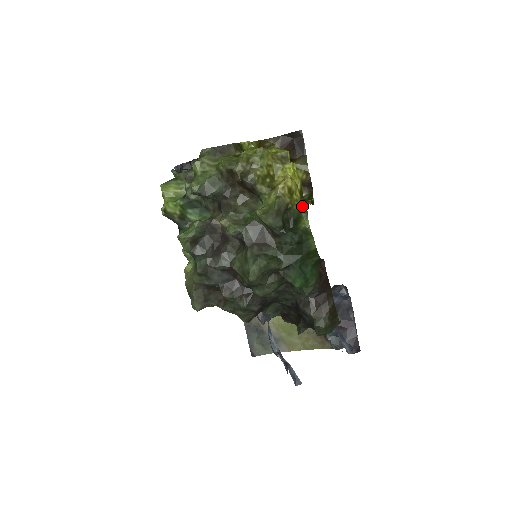
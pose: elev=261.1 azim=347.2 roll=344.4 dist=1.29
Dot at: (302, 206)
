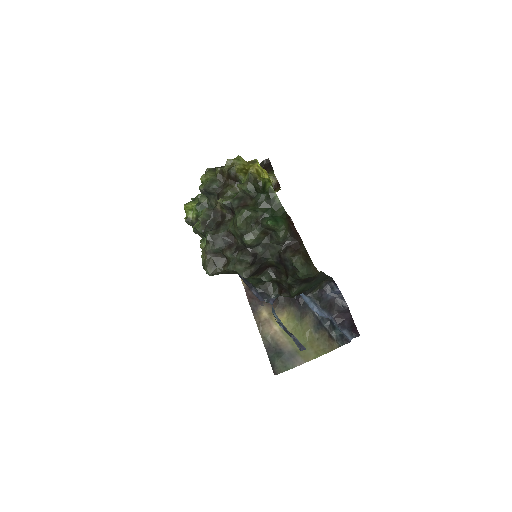
Dot at: (266, 178)
